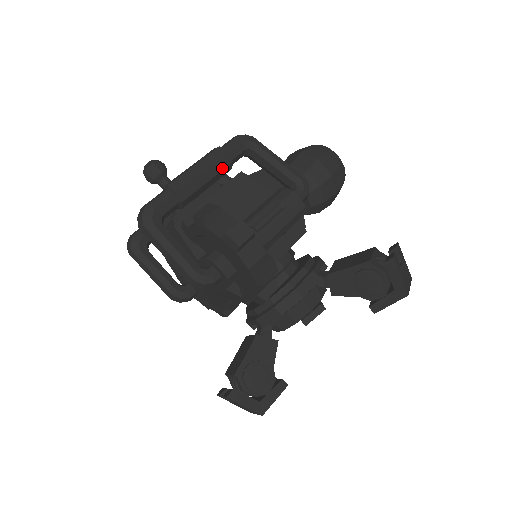
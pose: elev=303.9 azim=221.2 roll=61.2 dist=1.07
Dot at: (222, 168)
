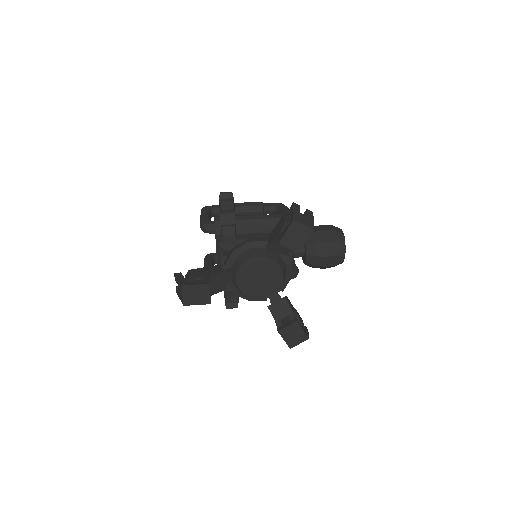
Dot at: (255, 205)
